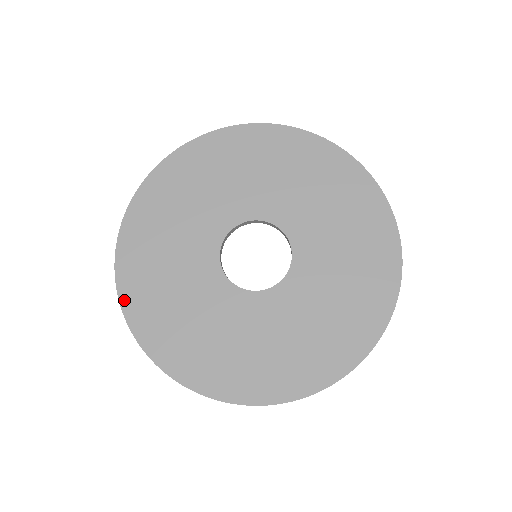
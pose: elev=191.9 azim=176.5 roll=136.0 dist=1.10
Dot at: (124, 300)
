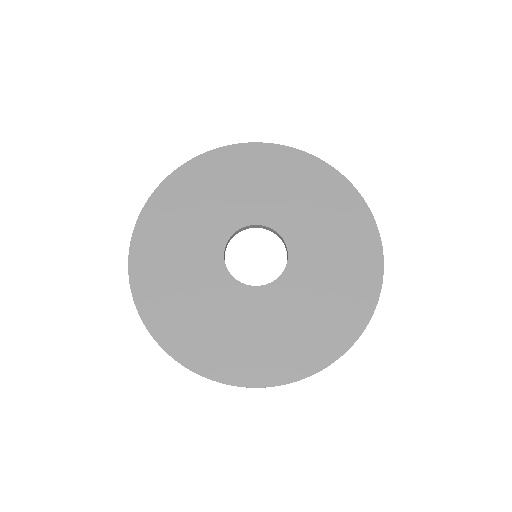
Dot at: (180, 357)
